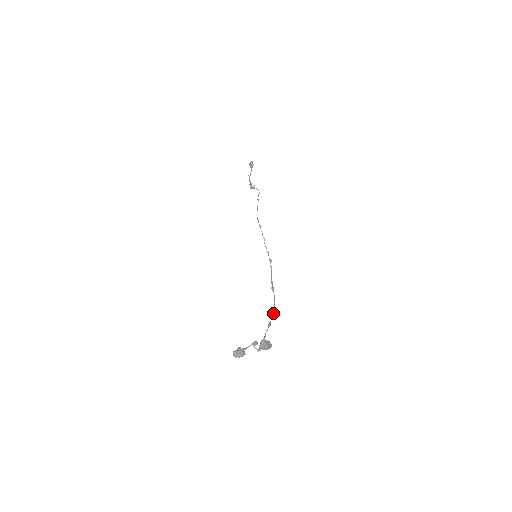
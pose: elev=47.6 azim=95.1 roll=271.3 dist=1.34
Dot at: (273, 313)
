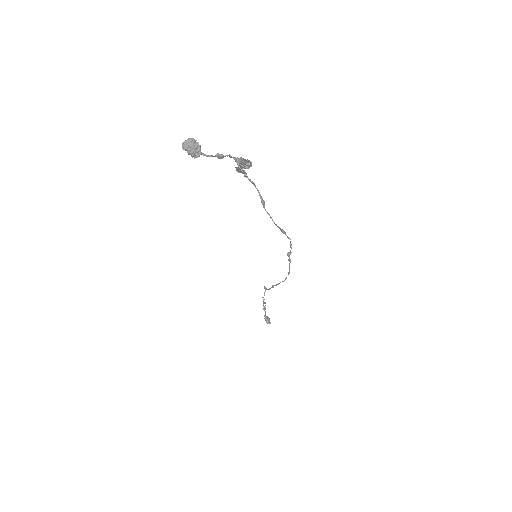
Dot at: (288, 238)
